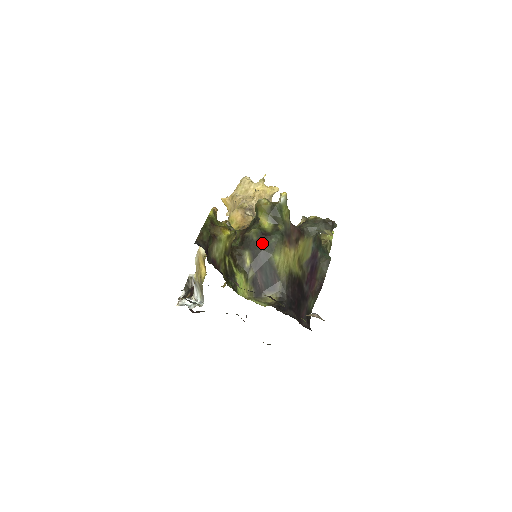
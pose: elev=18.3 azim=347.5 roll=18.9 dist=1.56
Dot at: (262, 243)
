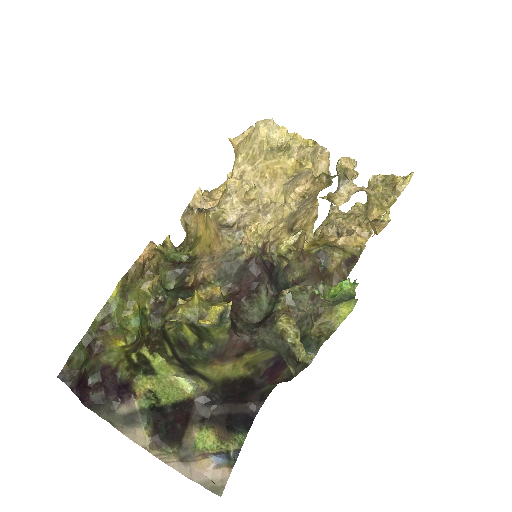
Dot at: (180, 352)
